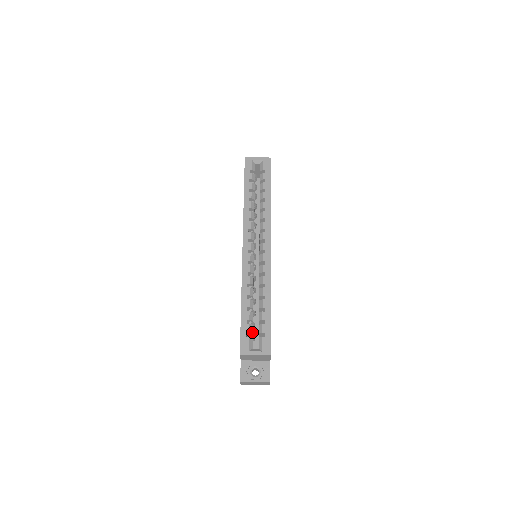
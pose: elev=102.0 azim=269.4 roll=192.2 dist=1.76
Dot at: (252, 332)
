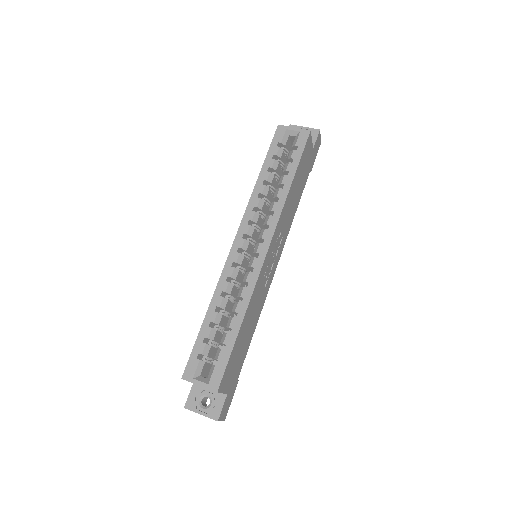
Dot at: (207, 355)
